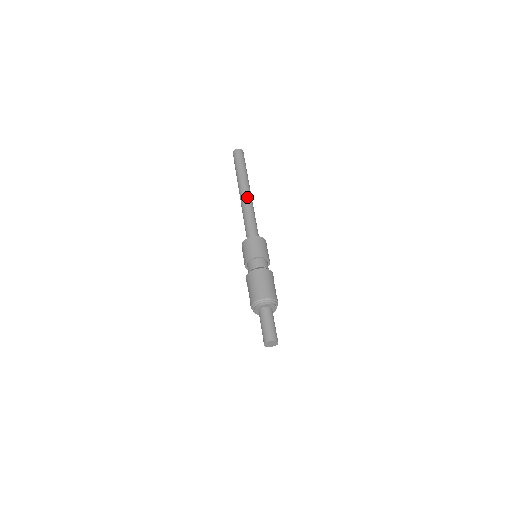
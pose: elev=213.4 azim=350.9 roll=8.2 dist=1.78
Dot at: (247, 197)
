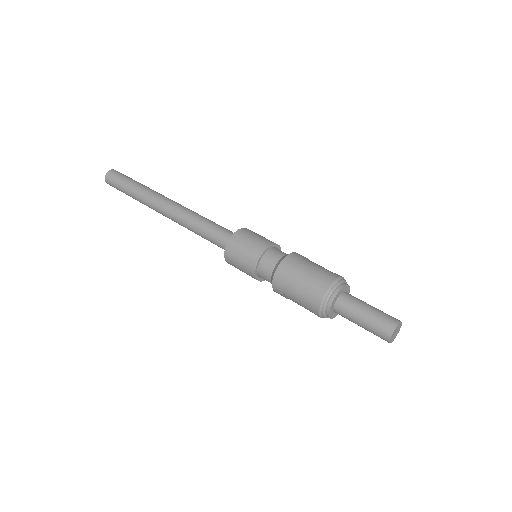
Dot at: occluded
